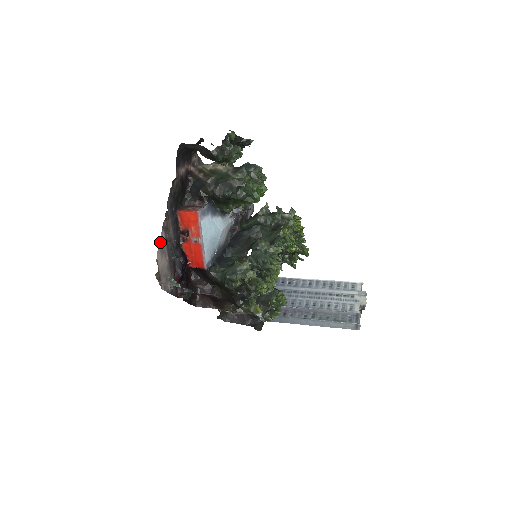
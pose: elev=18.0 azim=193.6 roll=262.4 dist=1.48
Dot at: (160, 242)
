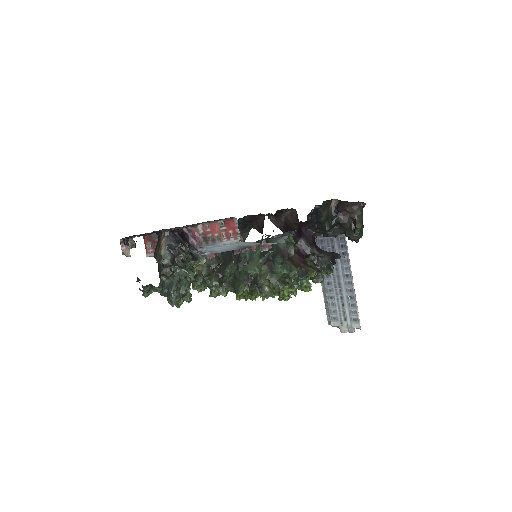
Dot at: occluded
